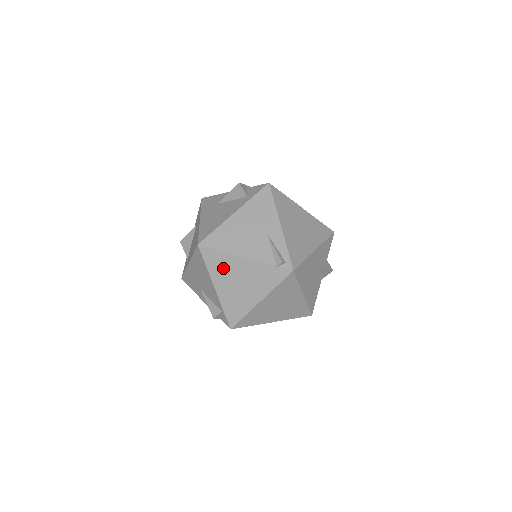
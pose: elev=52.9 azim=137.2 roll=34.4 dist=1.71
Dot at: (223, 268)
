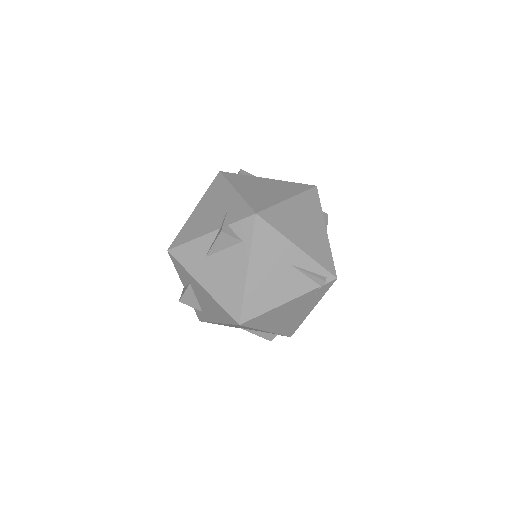
Dot at: (271, 319)
